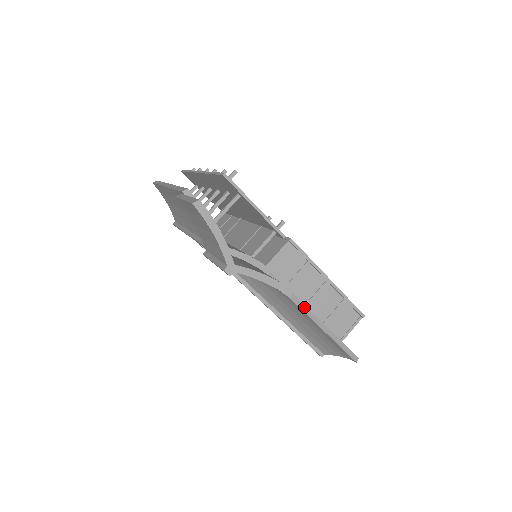
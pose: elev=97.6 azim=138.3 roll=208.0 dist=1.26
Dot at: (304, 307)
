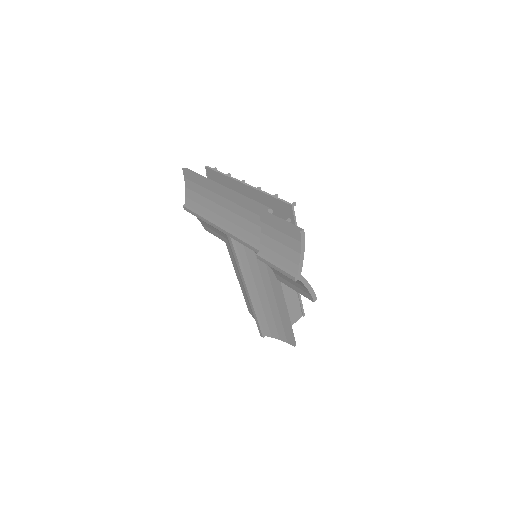
Dot at: (285, 303)
